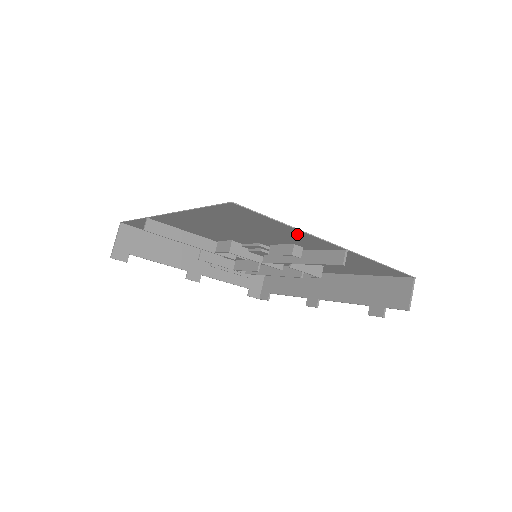
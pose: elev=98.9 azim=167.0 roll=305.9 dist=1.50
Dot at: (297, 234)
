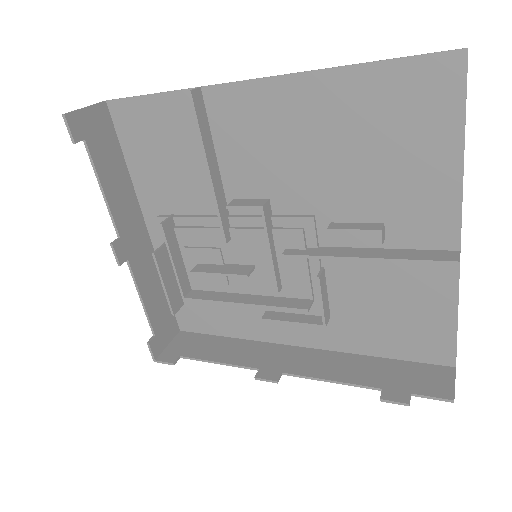
Dot at: (439, 184)
